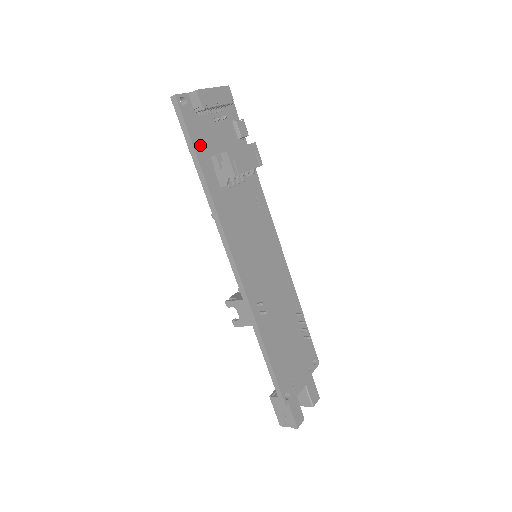
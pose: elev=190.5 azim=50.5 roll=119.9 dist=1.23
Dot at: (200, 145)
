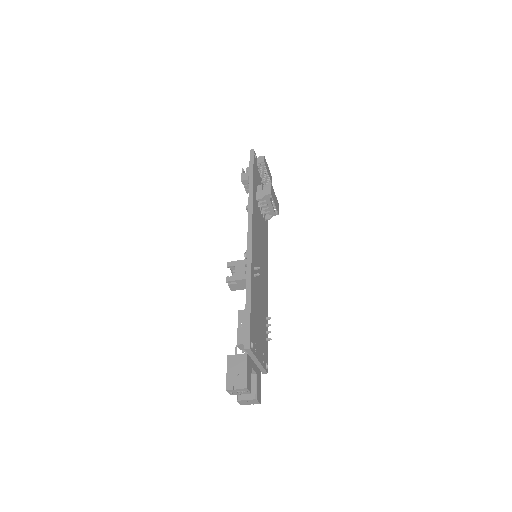
Dot at: (255, 175)
